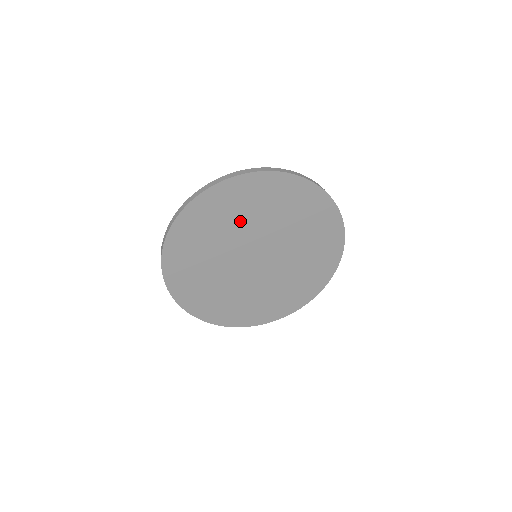
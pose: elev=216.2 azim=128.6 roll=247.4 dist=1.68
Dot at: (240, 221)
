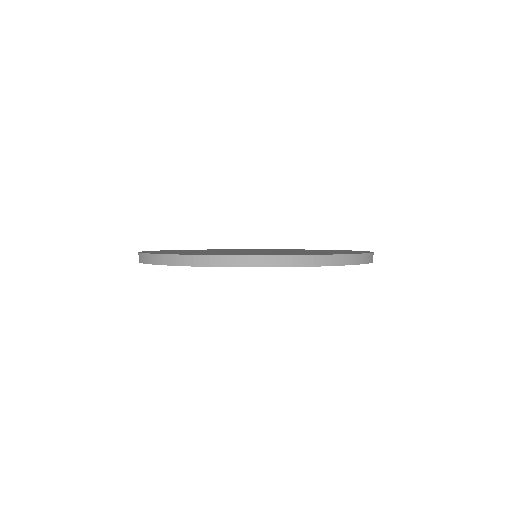
Dot at: occluded
